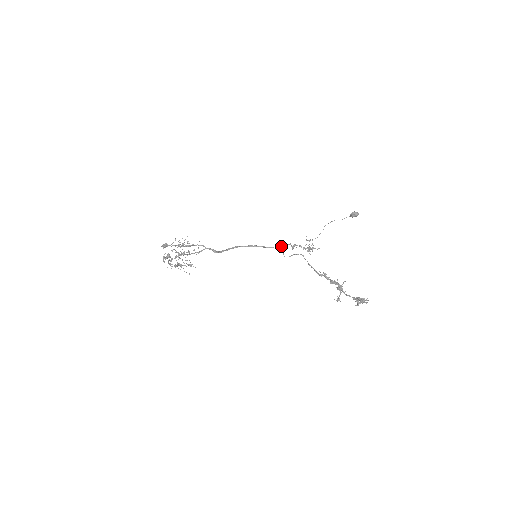
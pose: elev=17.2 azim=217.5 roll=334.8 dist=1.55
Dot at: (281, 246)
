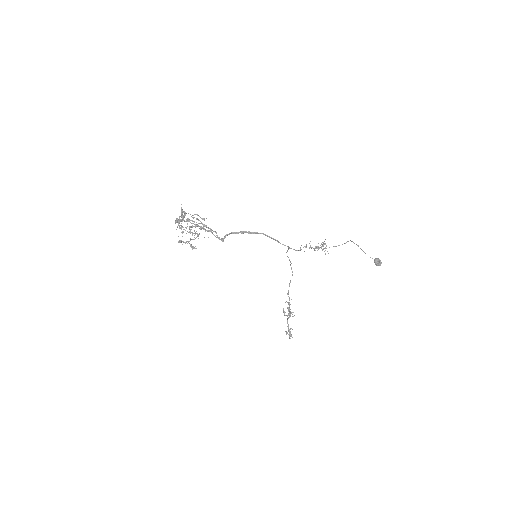
Dot at: (289, 248)
